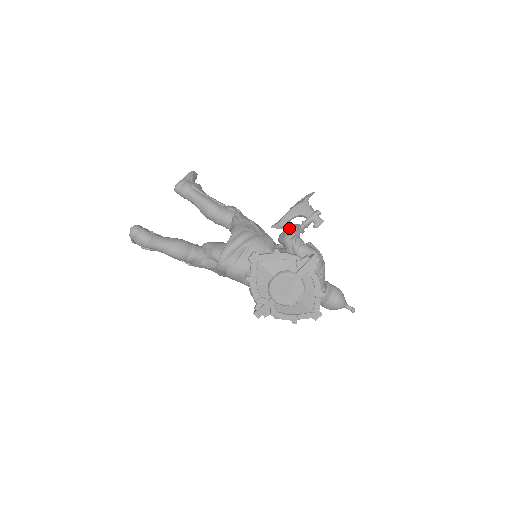
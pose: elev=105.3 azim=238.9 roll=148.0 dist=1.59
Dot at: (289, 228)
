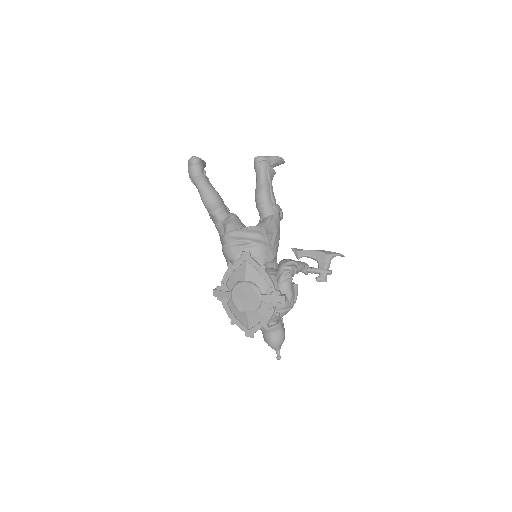
Dot at: (293, 261)
